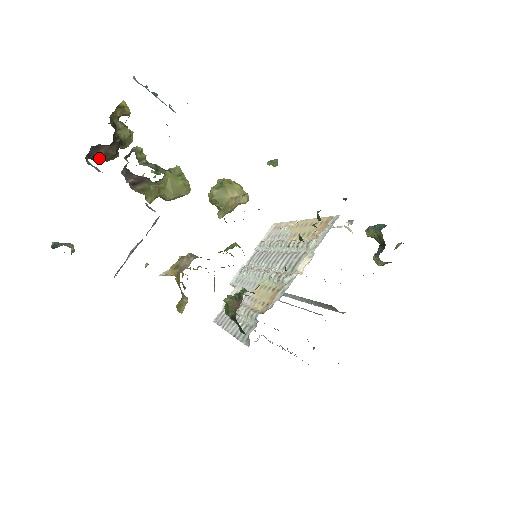
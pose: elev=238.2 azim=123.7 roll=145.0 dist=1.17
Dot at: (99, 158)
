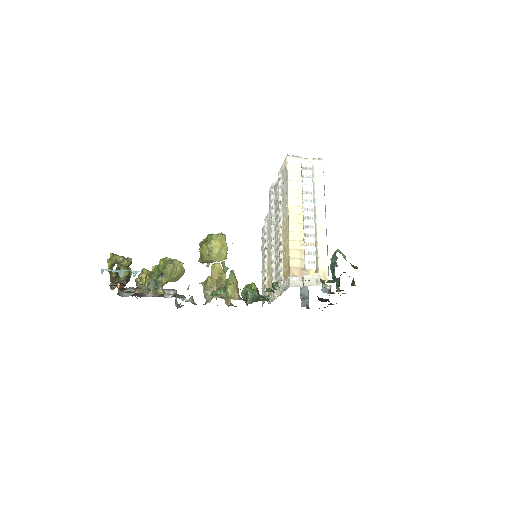
Dot at: occluded
